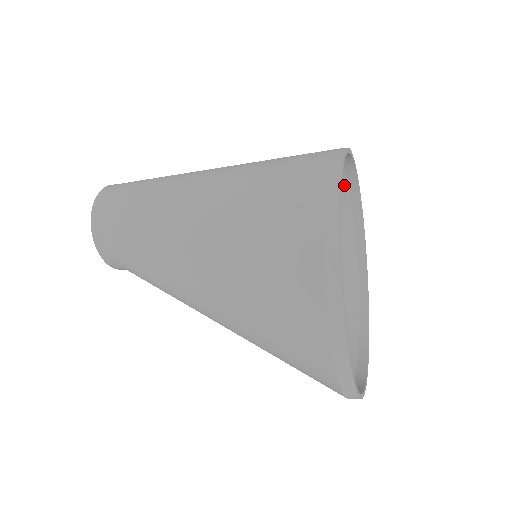
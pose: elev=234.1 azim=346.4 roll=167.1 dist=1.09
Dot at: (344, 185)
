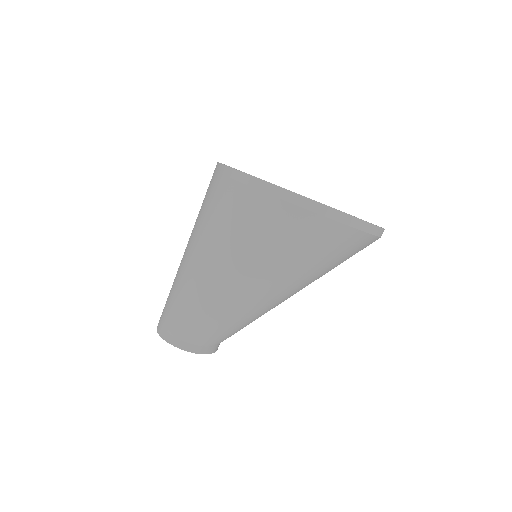
Dot at: occluded
